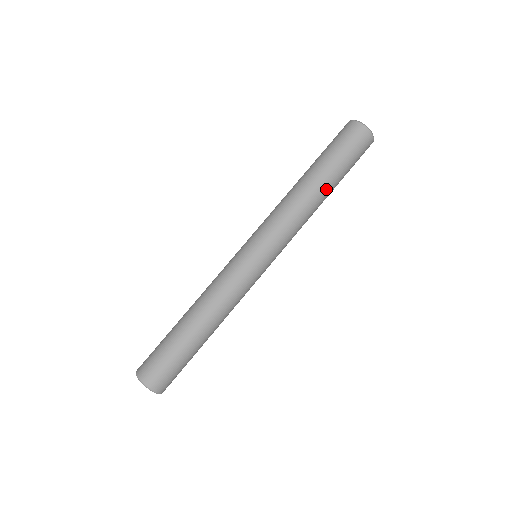
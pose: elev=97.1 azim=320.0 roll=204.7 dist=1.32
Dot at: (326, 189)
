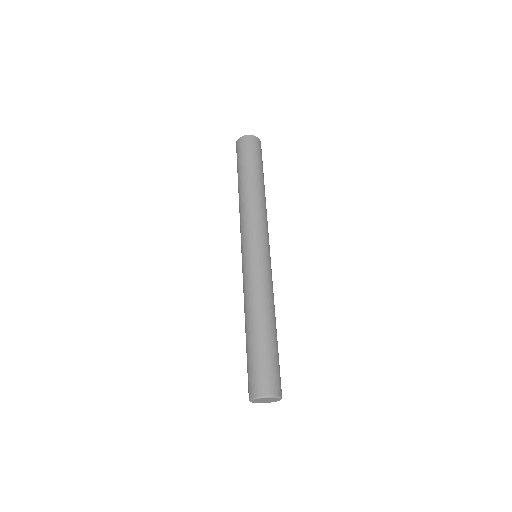
Dot at: (264, 187)
